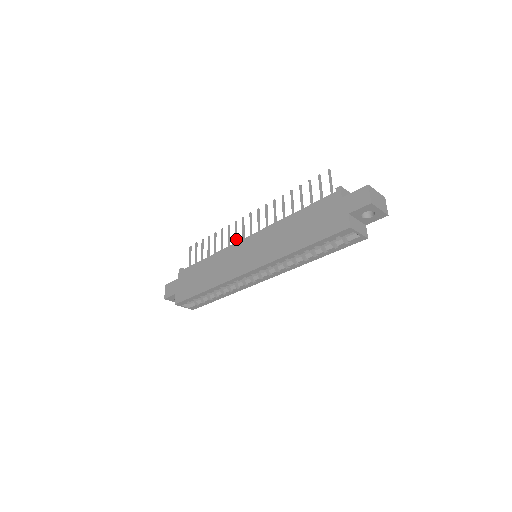
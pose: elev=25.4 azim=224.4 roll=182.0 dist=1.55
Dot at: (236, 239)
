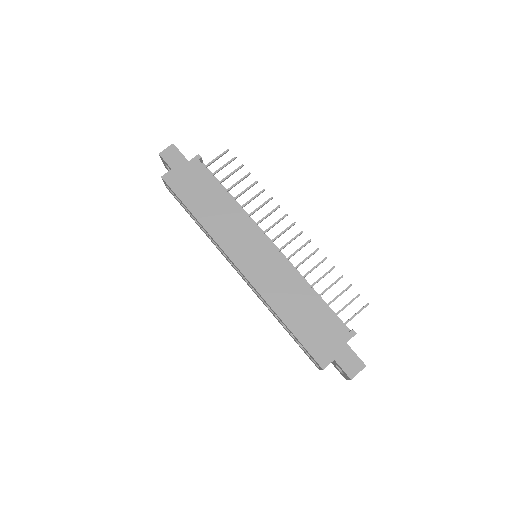
Dot at: (262, 220)
